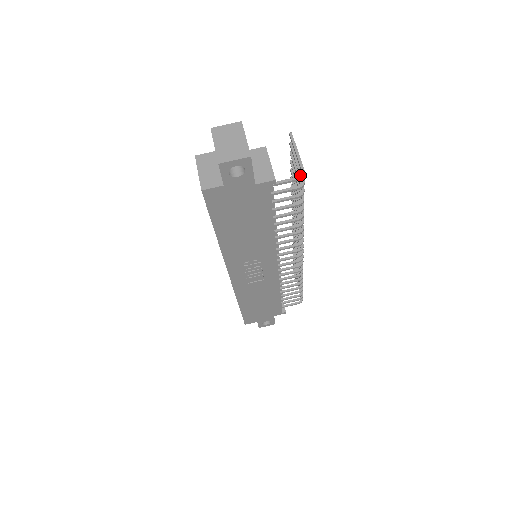
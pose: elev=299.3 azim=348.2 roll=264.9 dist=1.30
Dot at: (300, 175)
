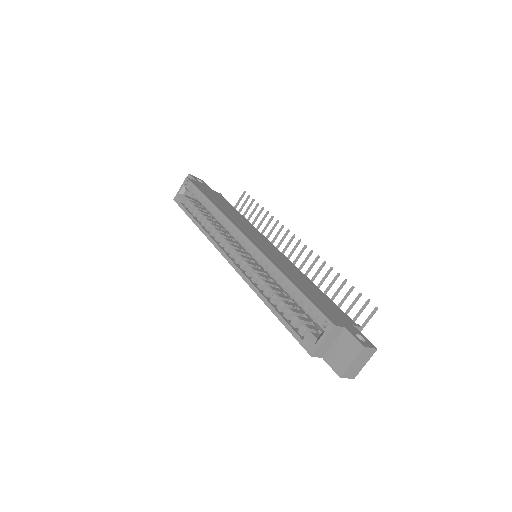
Dot at: occluded
